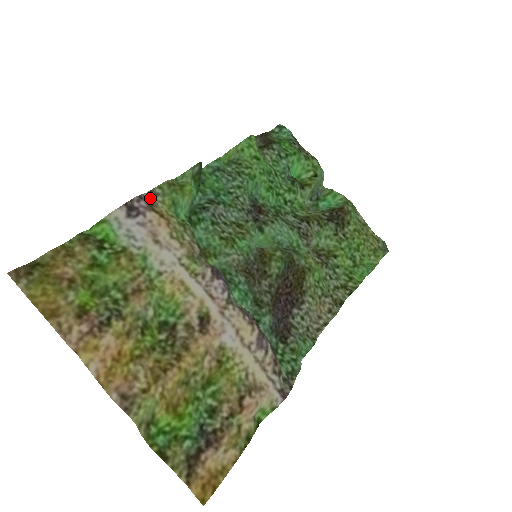
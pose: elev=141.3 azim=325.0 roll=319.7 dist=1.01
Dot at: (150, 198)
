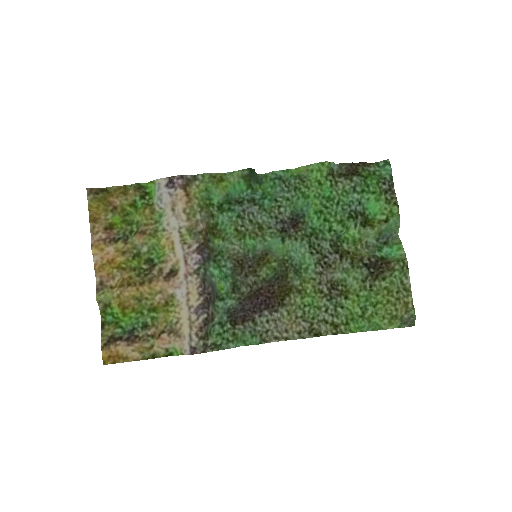
Dot at: (191, 180)
